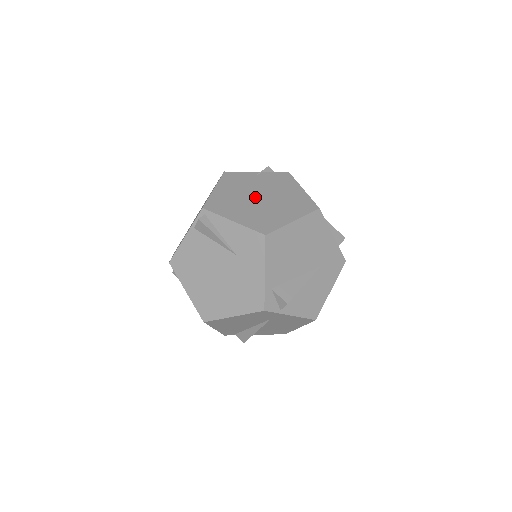
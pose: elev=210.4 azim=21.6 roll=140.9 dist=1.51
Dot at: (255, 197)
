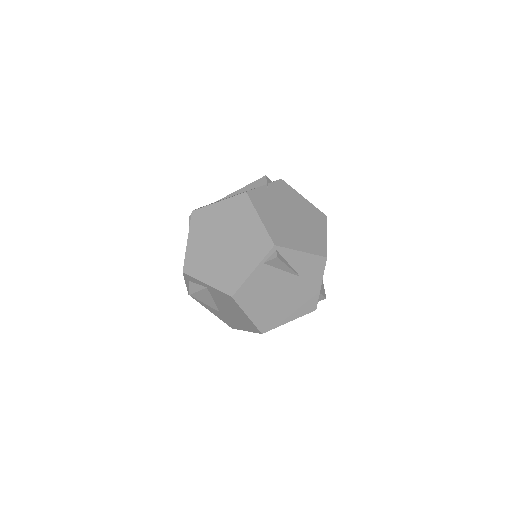
Dot at: (290, 218)
